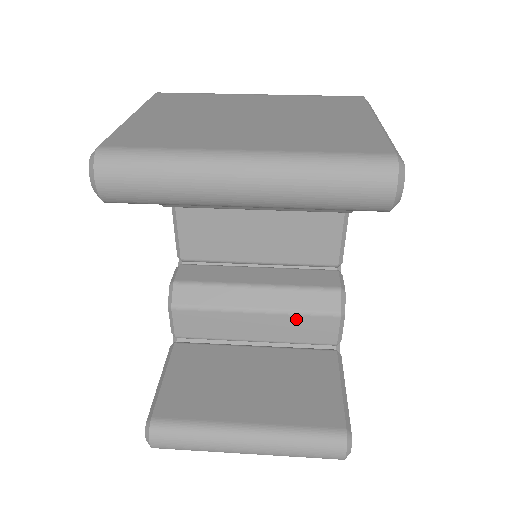
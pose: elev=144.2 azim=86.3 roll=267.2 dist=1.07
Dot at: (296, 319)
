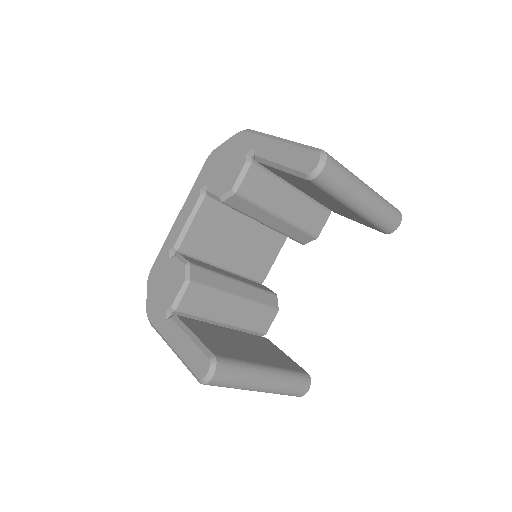
Dot at: (256, 309)
